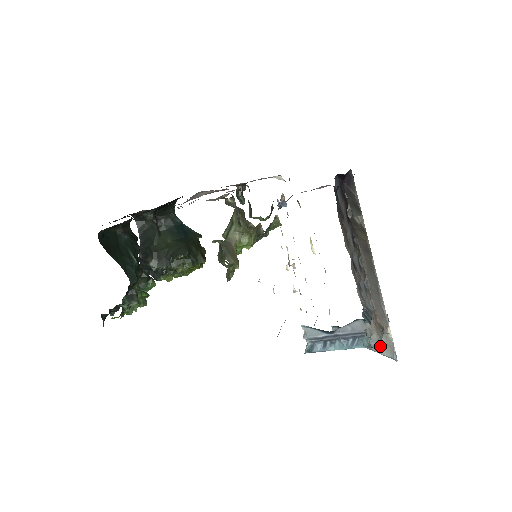
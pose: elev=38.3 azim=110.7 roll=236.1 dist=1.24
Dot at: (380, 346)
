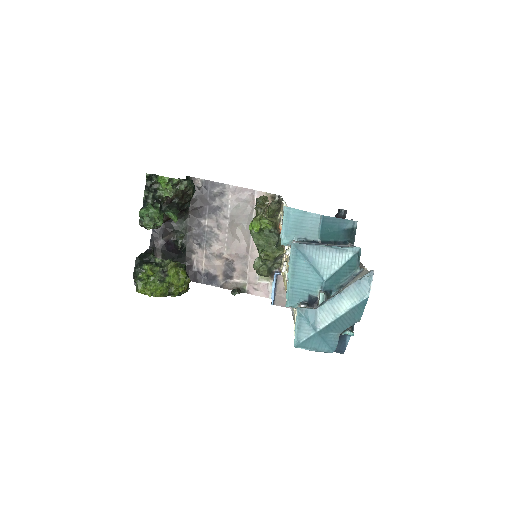
Dot at: occluded
